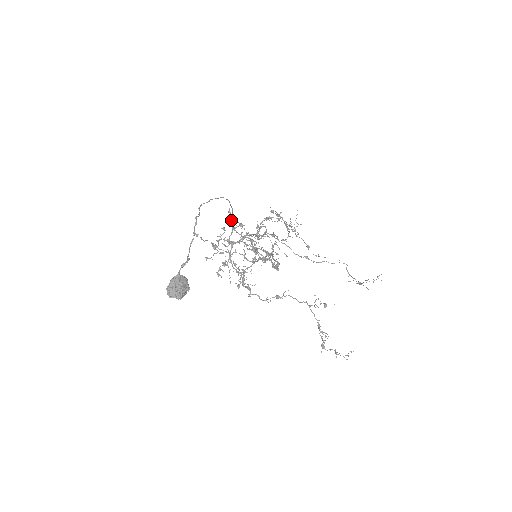
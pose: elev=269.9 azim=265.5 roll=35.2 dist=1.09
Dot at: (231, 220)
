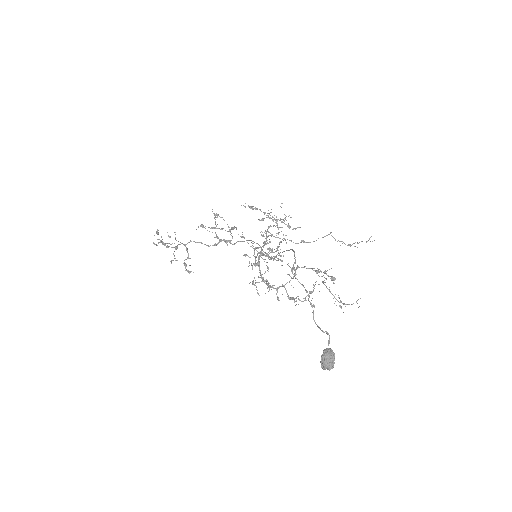
Dot at: occluded
